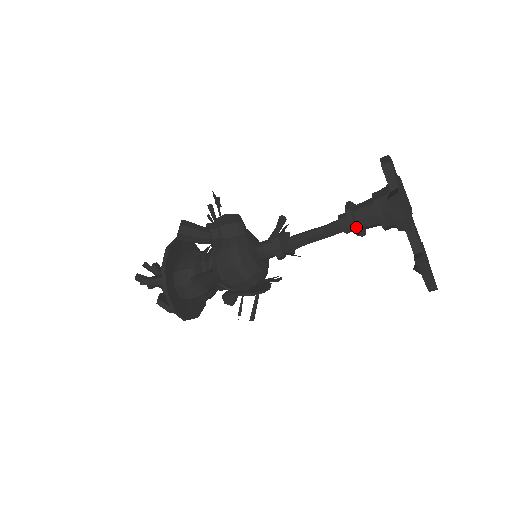
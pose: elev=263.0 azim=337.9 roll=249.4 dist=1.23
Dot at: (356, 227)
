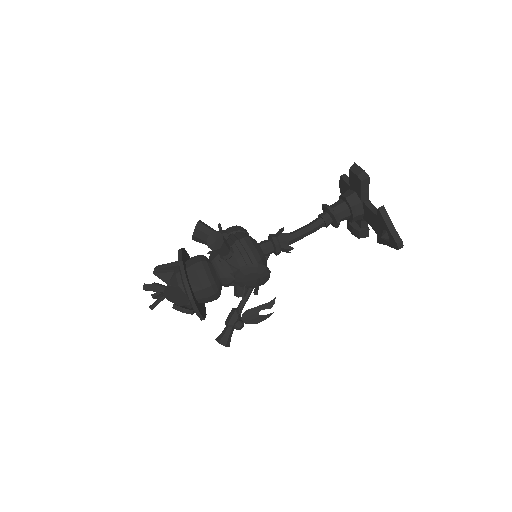
Dot at: (332, 210)
